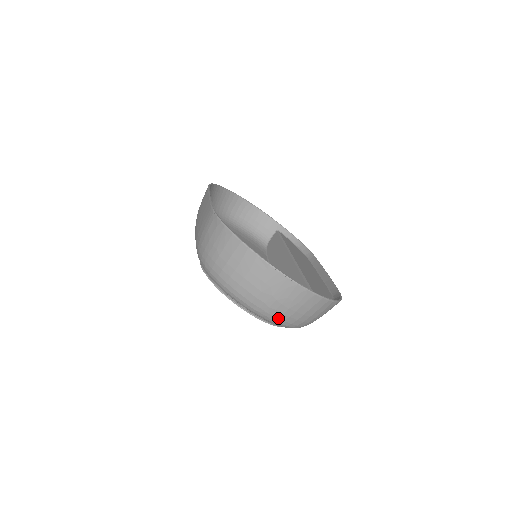
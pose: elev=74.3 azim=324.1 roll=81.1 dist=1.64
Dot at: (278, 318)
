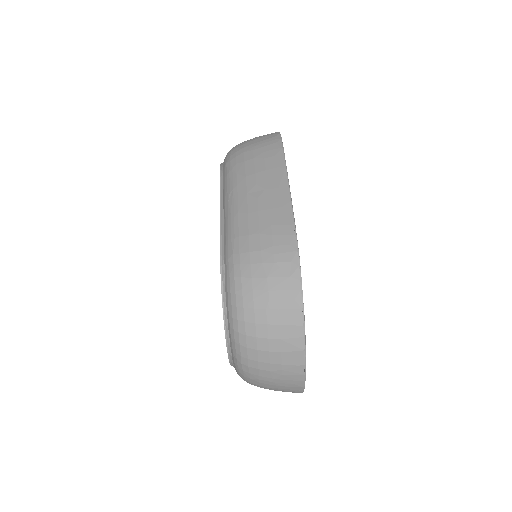
Dot at: (251, 383)
